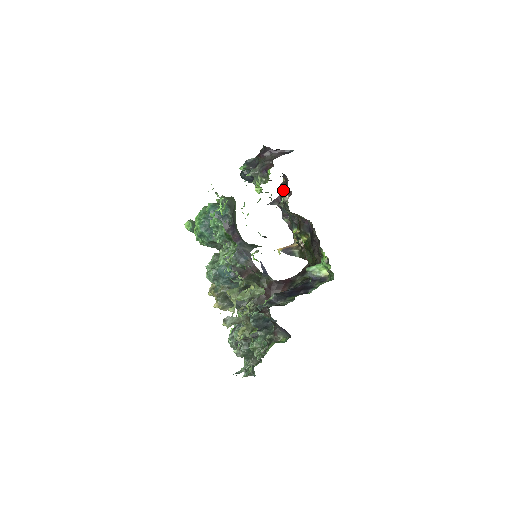
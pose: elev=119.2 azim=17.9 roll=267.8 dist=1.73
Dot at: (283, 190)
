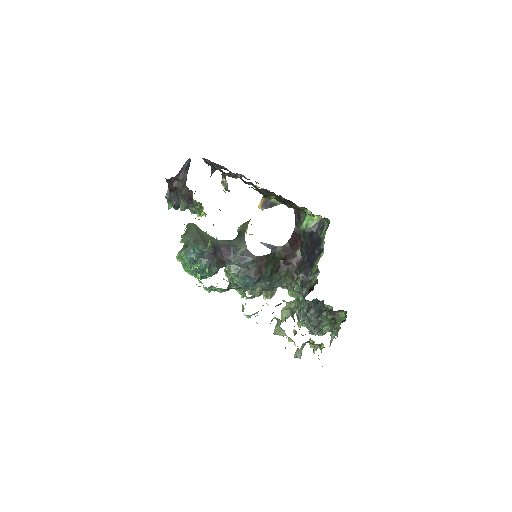
Dot at: (212, 165)
